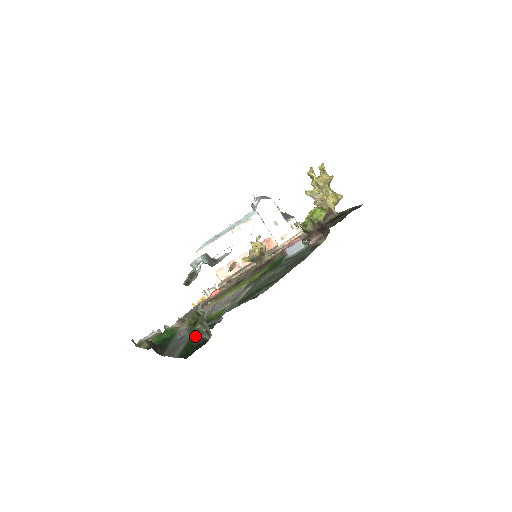
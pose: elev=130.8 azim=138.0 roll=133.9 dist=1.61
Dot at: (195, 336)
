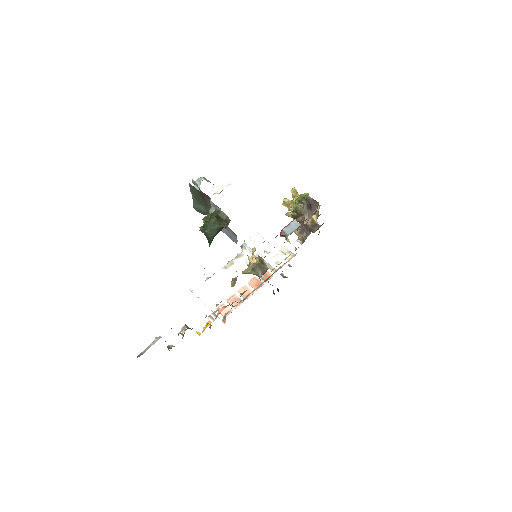
Dot at: (212, 230)
